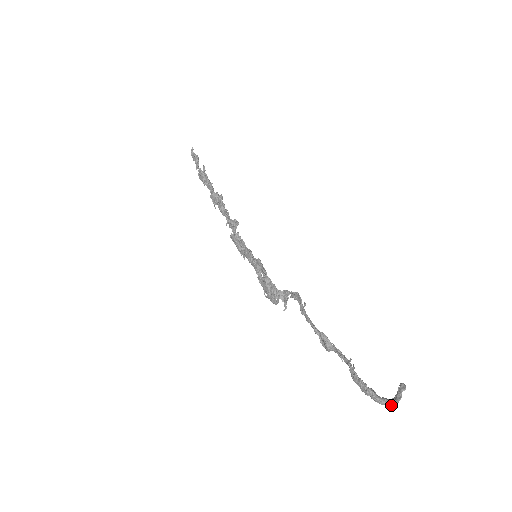
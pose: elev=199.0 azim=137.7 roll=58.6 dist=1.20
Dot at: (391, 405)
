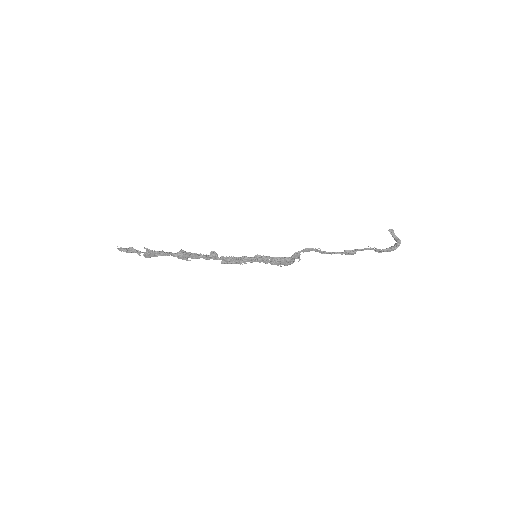
Dot at: occluded
